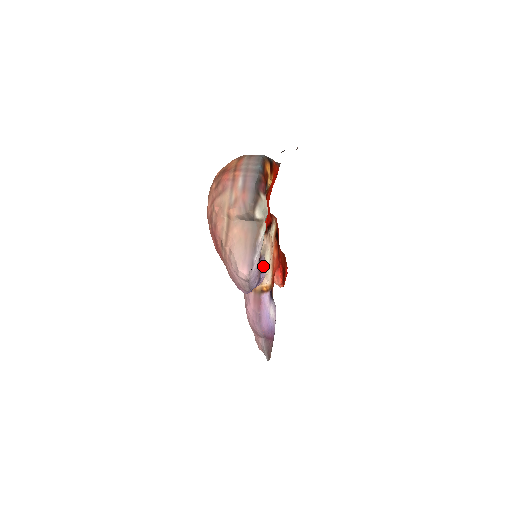
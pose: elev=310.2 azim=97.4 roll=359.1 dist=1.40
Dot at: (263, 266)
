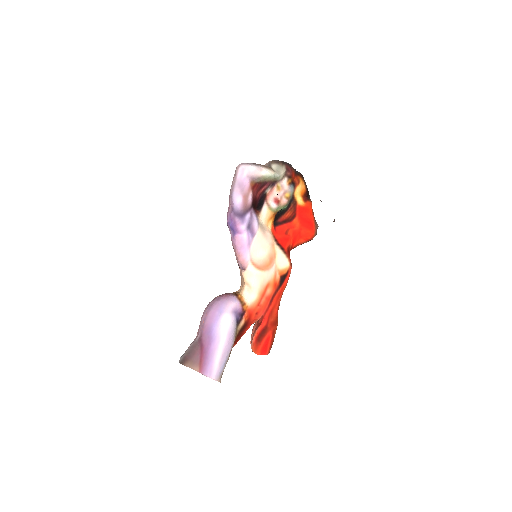
Dot at: (253, 227)
